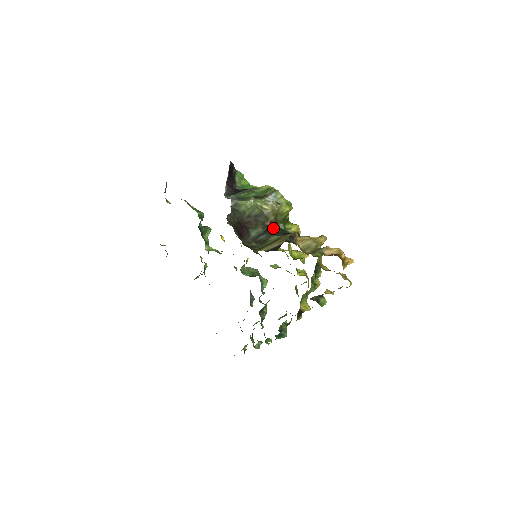
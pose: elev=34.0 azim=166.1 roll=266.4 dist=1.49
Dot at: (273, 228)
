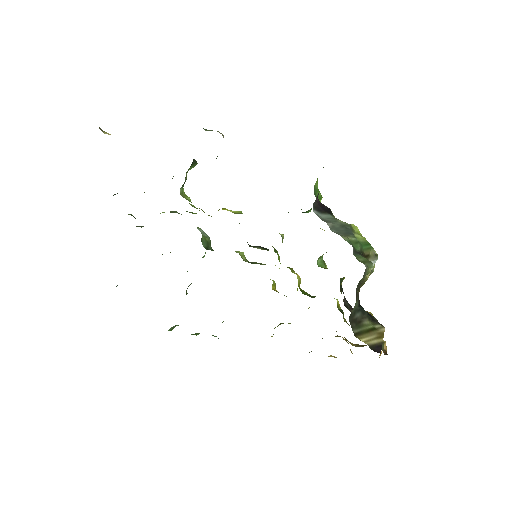
Dot at: occluded
